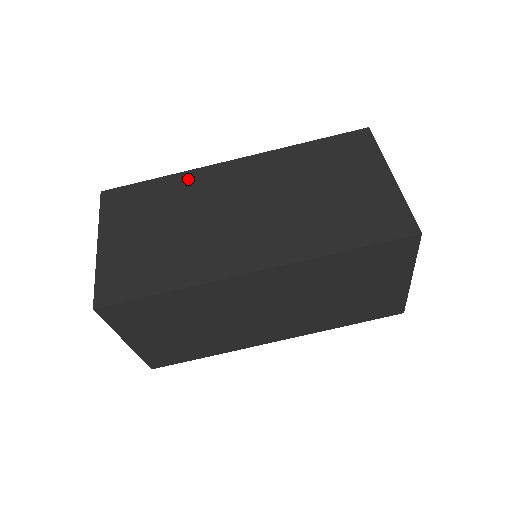
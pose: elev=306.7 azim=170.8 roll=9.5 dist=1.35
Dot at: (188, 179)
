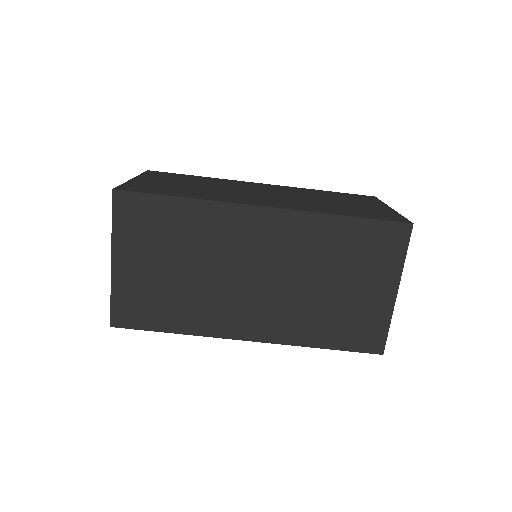
Dot at: (223, 180)
